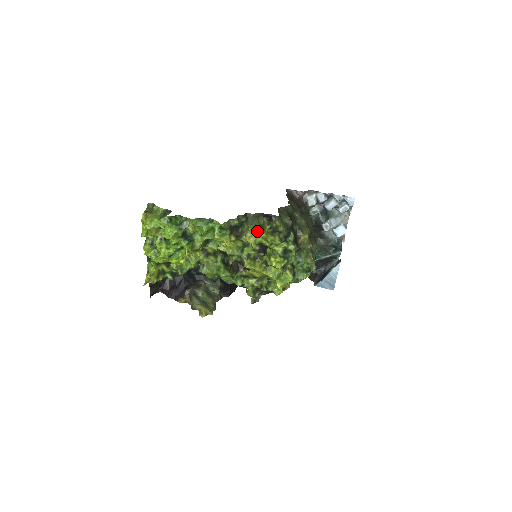
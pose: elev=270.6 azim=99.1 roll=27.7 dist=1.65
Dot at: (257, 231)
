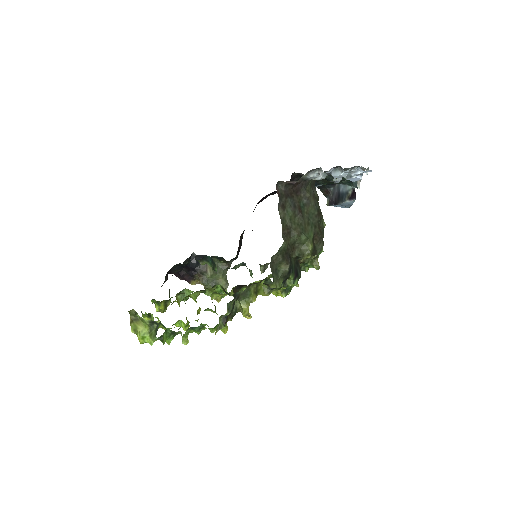
Dot at: occluded
